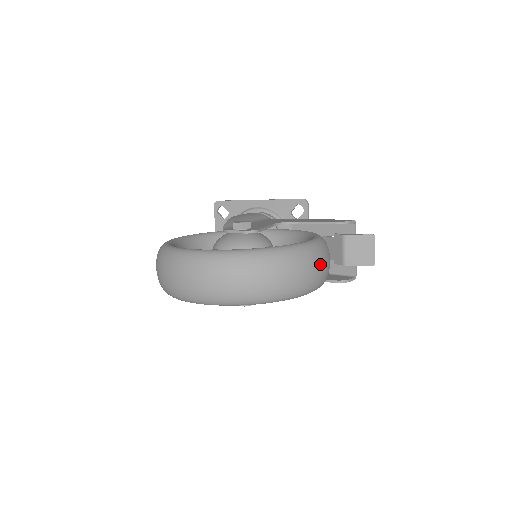
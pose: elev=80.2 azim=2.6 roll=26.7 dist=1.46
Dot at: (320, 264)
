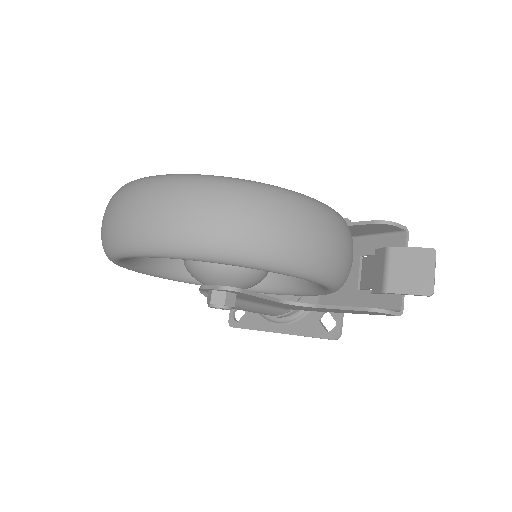
Dot at: (323, 230)
